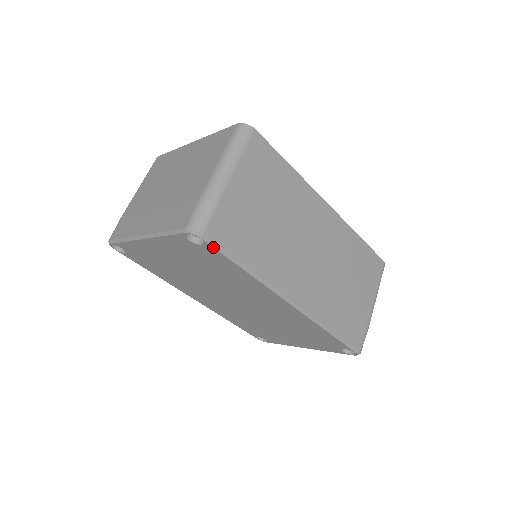
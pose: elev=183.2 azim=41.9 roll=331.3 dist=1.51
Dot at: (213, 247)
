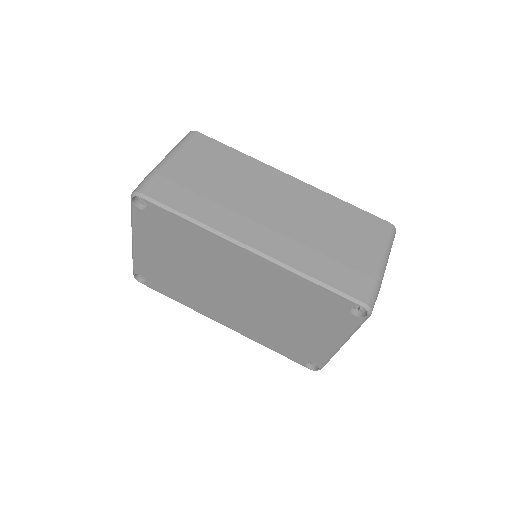
Dot at: (152, 203)
